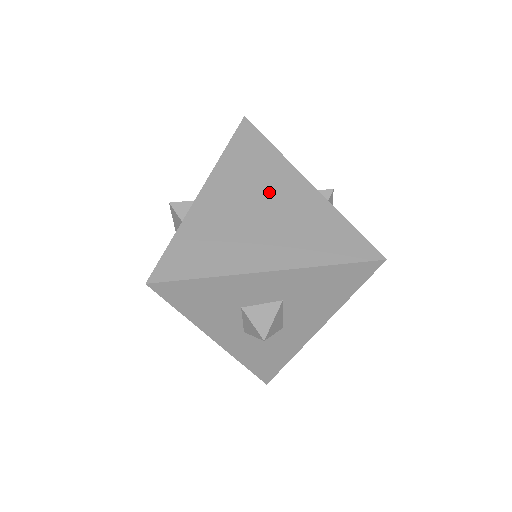
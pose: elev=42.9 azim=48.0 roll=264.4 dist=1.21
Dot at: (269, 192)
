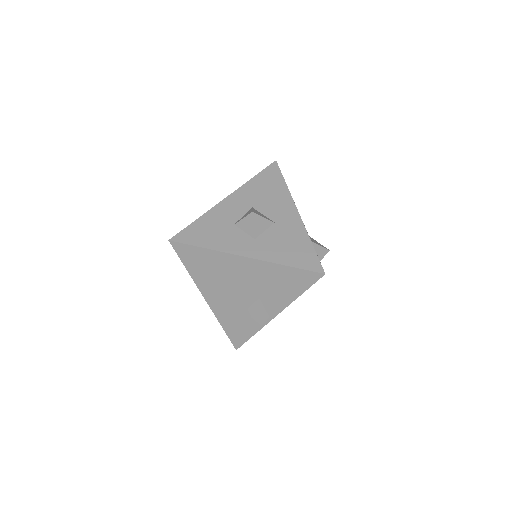
Dot at: occluded
